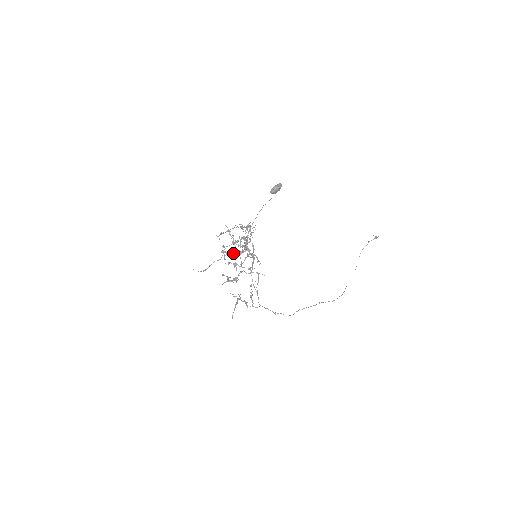
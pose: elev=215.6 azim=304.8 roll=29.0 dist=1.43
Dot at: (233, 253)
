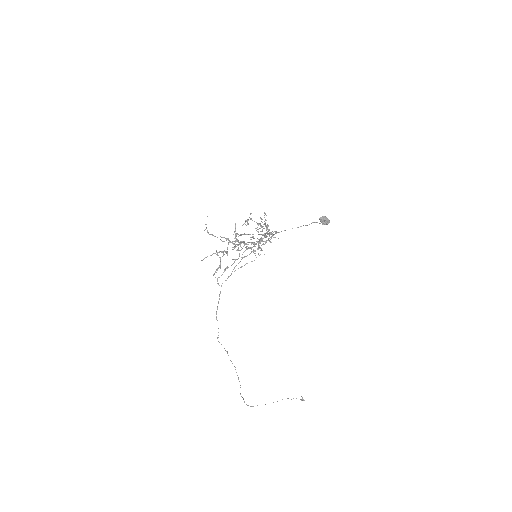
Dot at: (242, 241)
